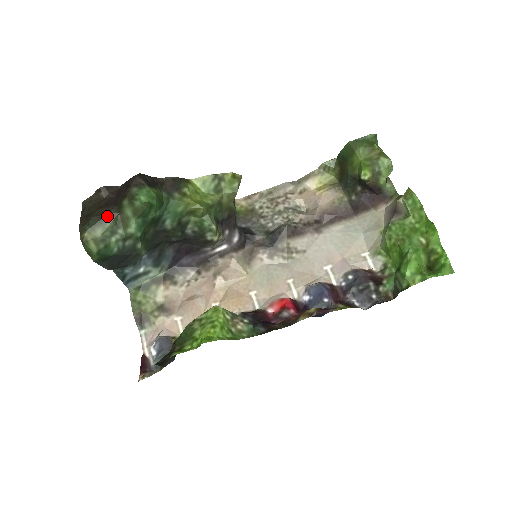
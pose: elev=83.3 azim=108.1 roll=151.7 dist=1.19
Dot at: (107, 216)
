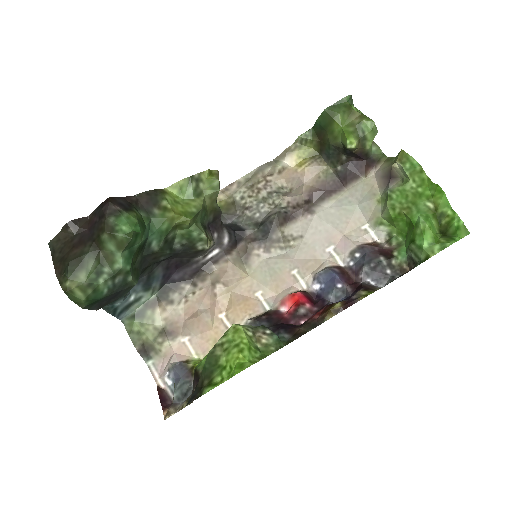
Dot at: (87, 256)
